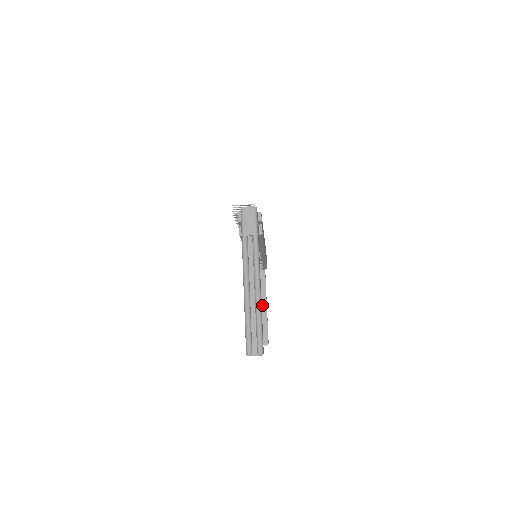
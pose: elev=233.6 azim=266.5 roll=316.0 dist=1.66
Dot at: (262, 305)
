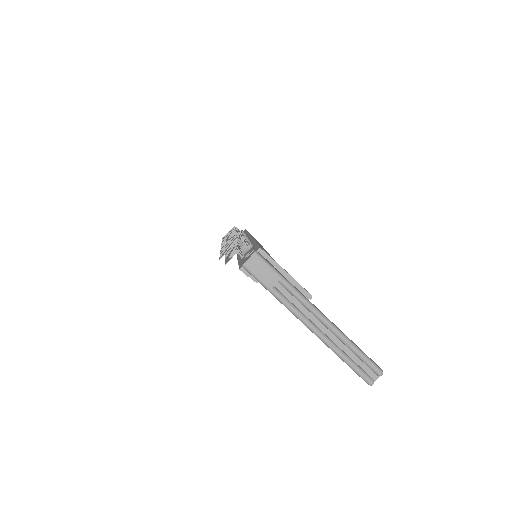
Dot at: occluded
